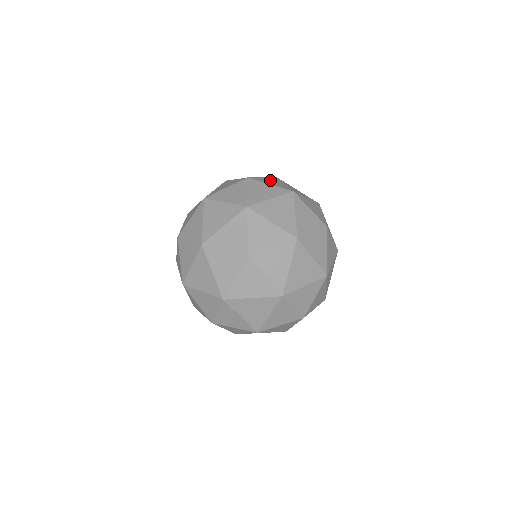
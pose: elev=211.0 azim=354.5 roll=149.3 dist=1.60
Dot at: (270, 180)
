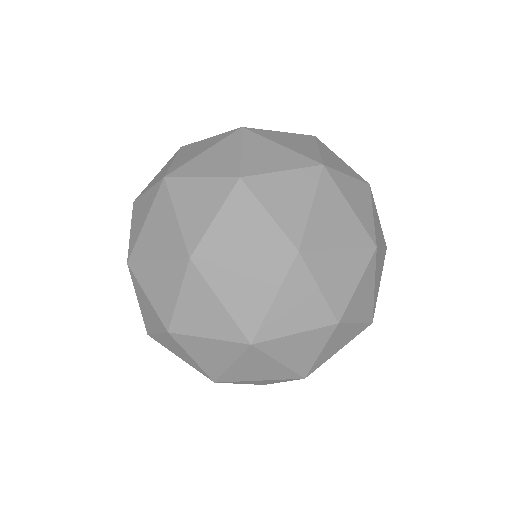
Dot at: (261, 153)
